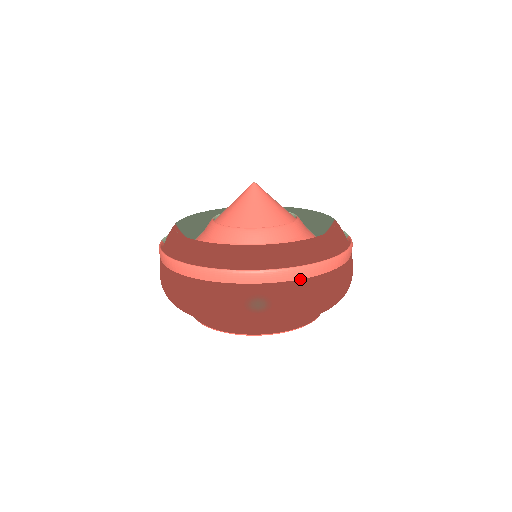
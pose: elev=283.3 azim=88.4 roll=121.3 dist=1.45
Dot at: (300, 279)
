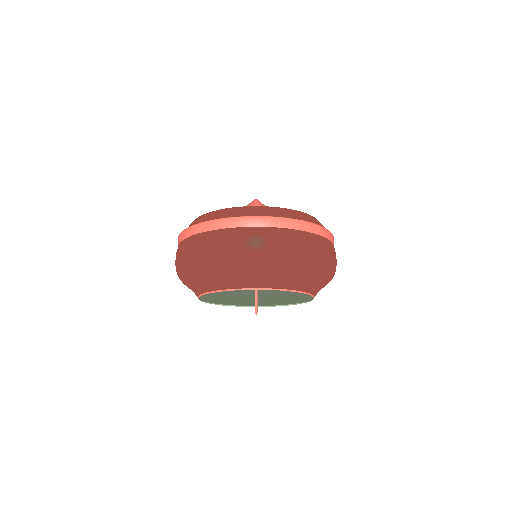
Dot at: (290, 229)
